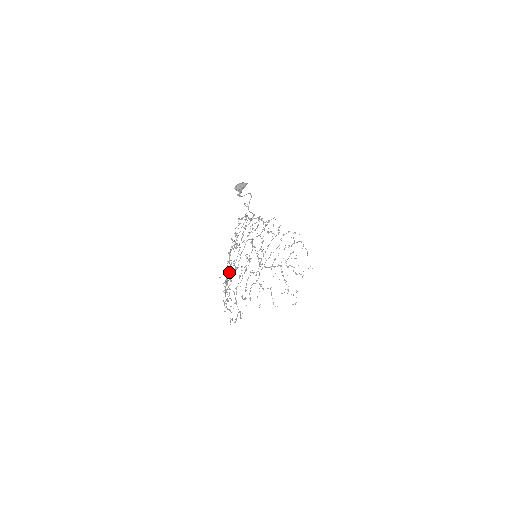
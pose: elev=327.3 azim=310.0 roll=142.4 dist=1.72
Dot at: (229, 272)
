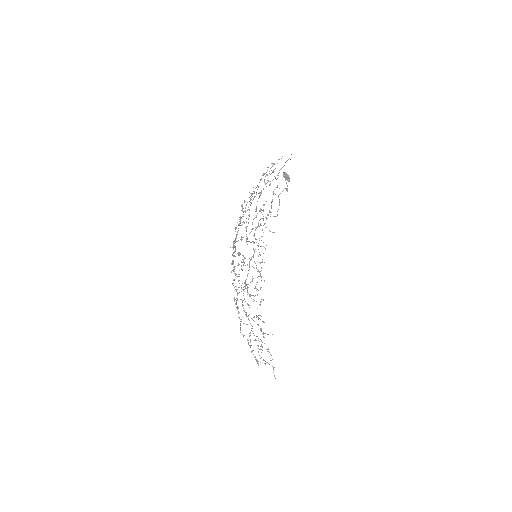
Dot at: (272, 171)
